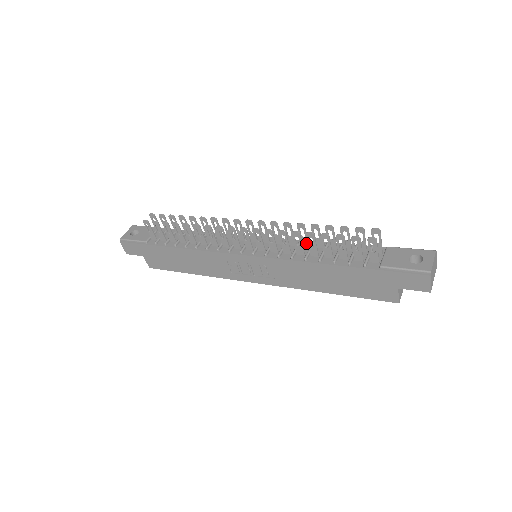
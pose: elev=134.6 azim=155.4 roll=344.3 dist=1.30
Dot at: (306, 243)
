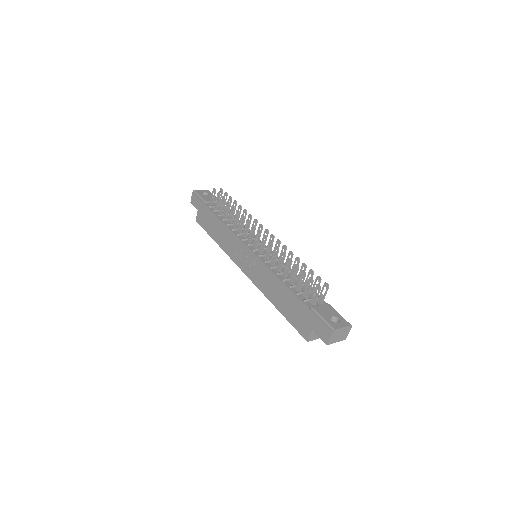
Dot at: (287, 267)
